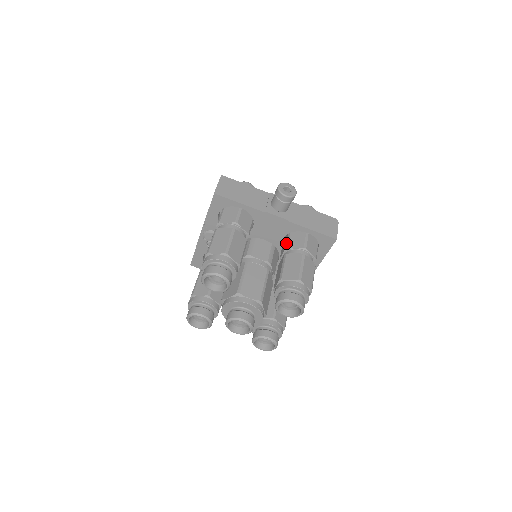
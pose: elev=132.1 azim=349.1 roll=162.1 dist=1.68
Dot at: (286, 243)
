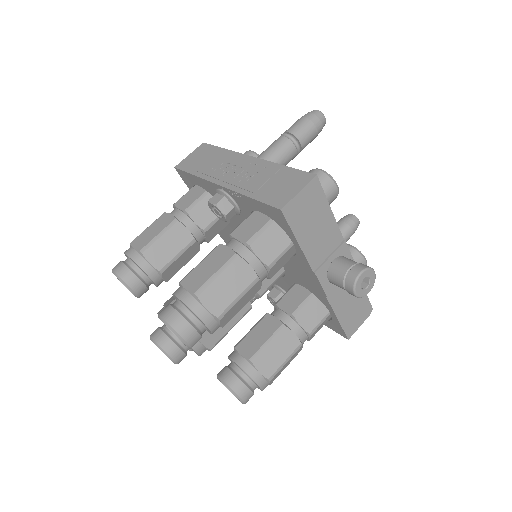
Dot at: (298, 306)
